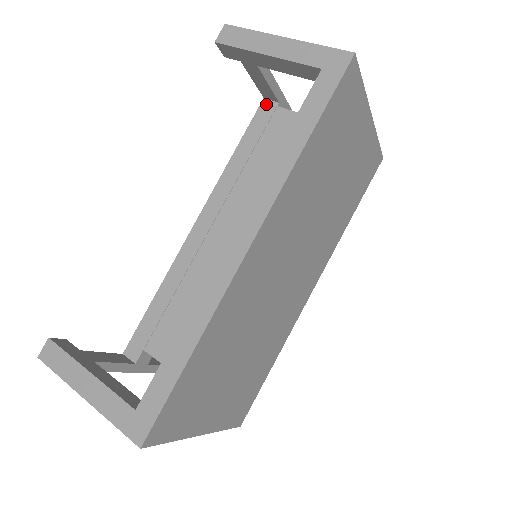
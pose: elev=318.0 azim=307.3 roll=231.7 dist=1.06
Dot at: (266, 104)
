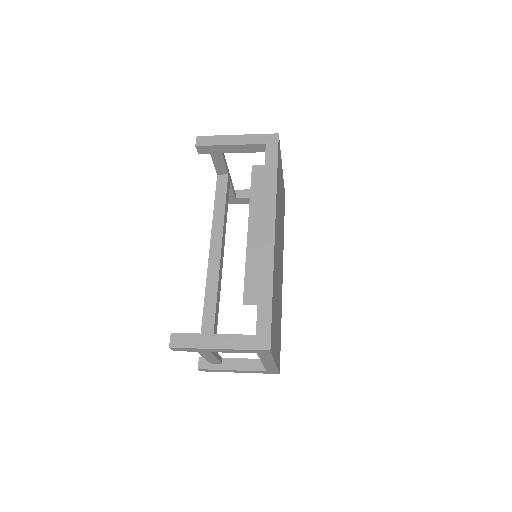
Dot at: (220, 177)
